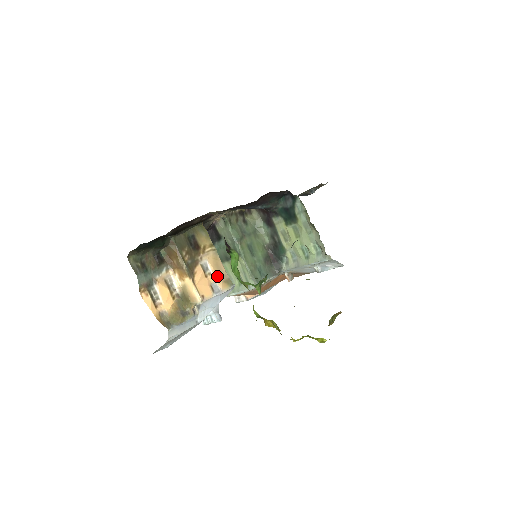
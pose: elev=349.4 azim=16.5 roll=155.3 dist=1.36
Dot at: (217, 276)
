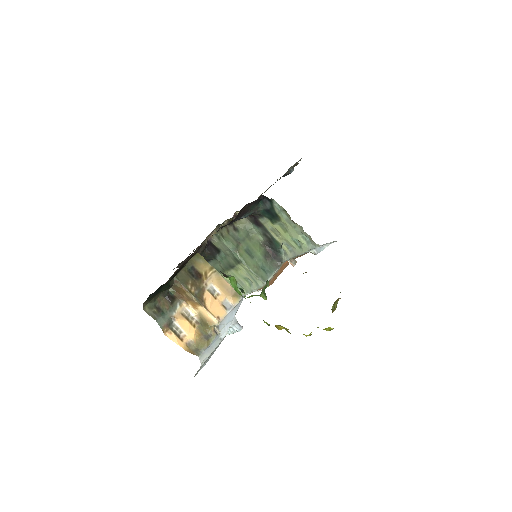
Dot at: (225, 294)
